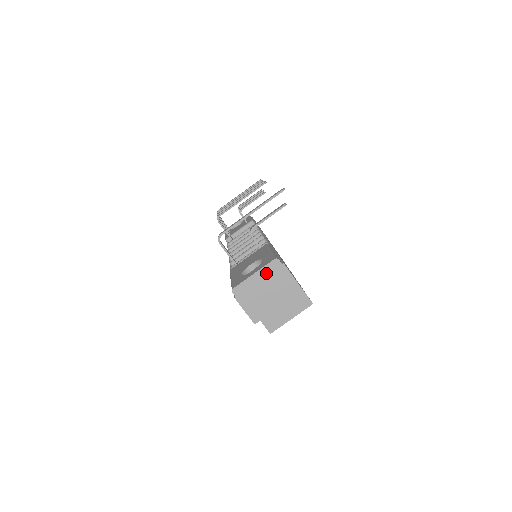
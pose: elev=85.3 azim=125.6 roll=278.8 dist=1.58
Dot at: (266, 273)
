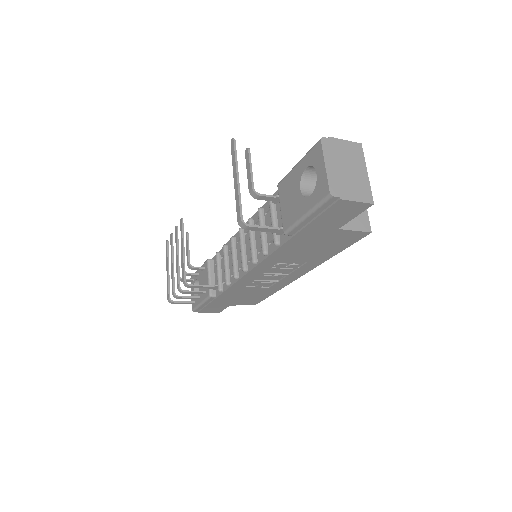
Dot at: (330, 156)
